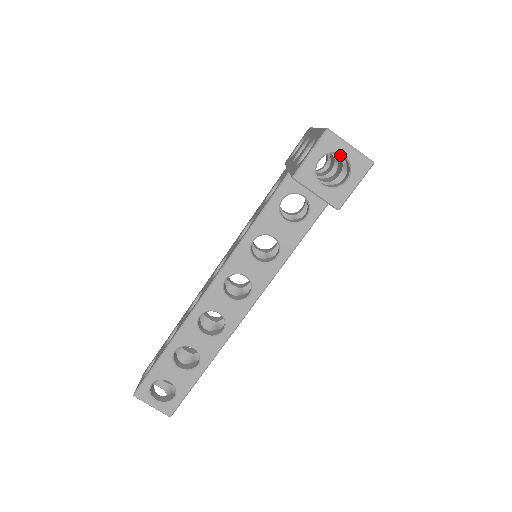
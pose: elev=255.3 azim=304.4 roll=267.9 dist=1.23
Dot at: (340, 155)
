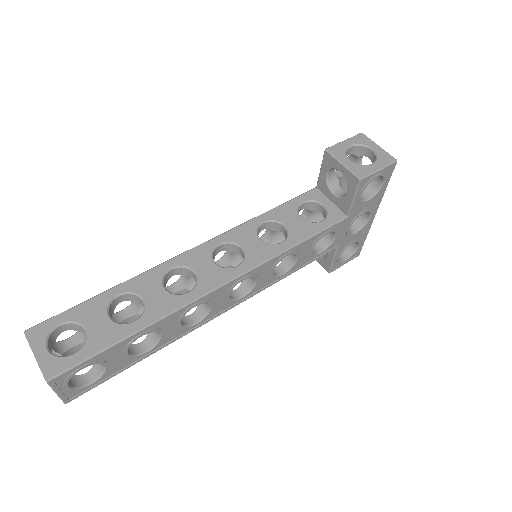
Dot at: occluded
